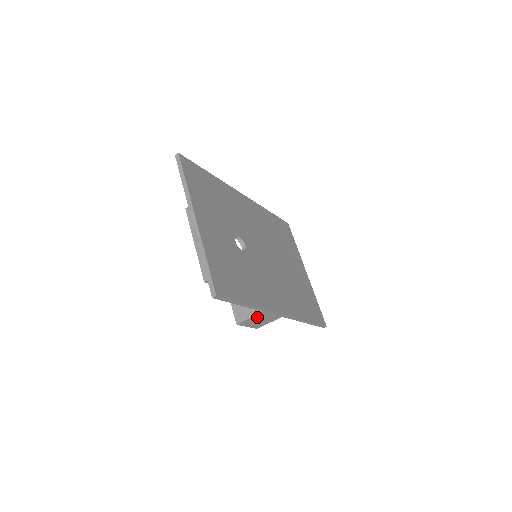
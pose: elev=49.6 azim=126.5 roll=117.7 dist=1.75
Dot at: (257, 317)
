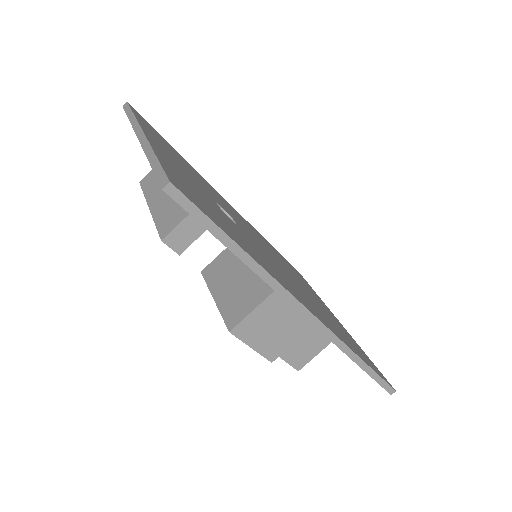
Dot at: (266, 312)
